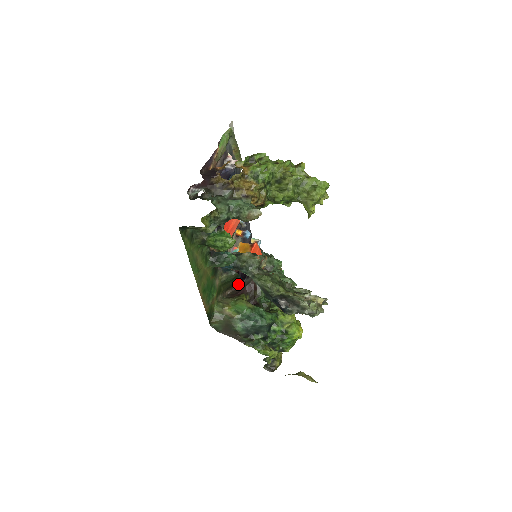
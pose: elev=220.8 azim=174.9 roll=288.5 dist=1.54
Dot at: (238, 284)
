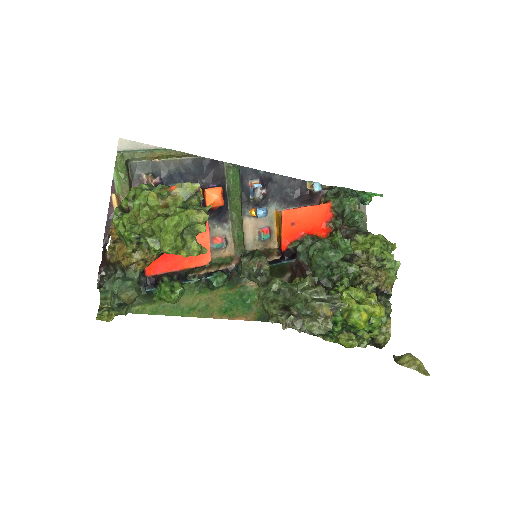
Dot at: (290, 265)
